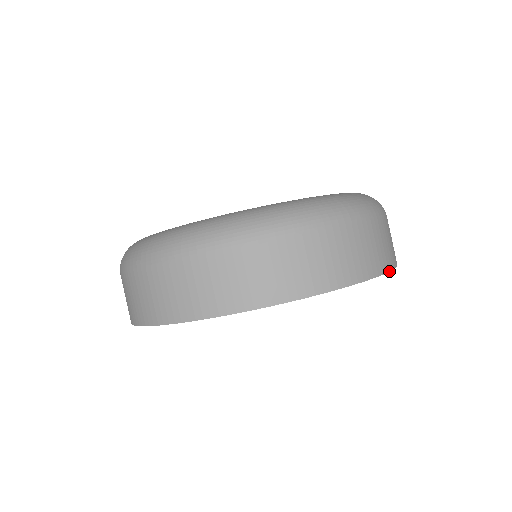
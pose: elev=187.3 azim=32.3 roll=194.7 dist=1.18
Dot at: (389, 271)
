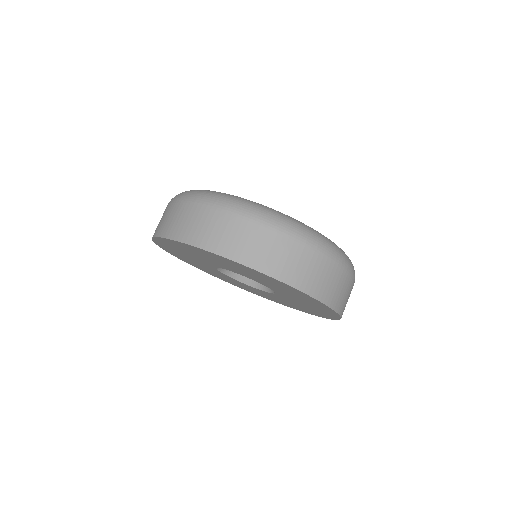
Dot at: (280, 280)
